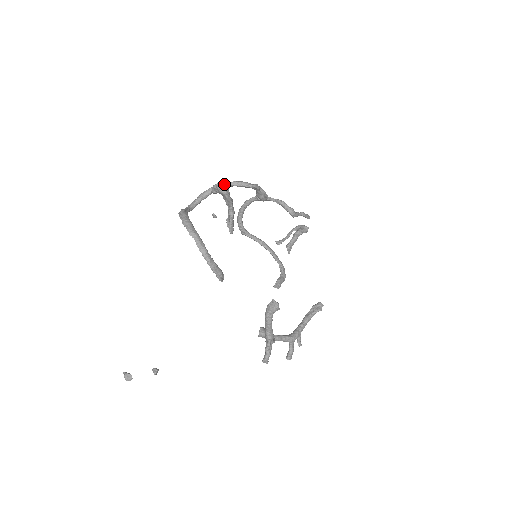
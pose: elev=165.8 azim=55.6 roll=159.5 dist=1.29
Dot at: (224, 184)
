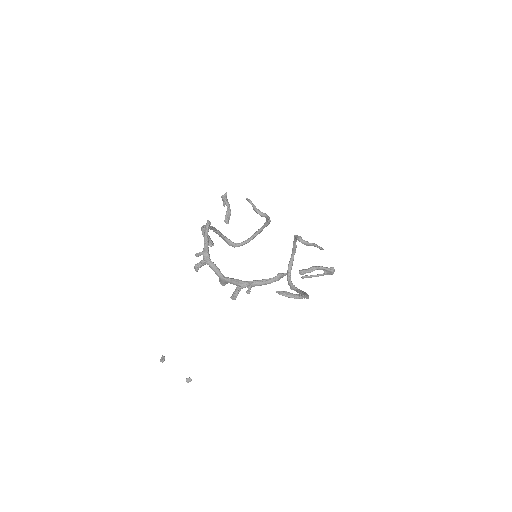
Dot at: (225, 195)
